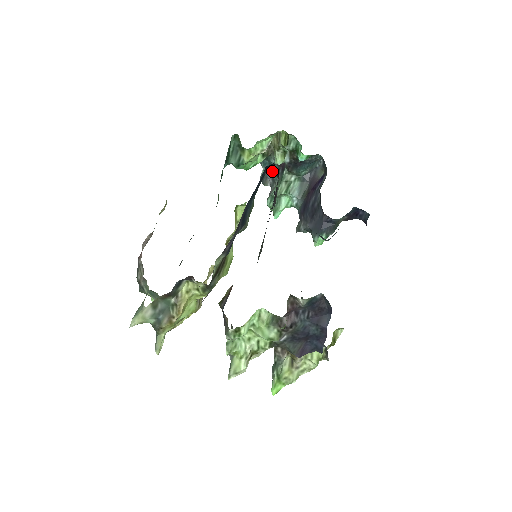
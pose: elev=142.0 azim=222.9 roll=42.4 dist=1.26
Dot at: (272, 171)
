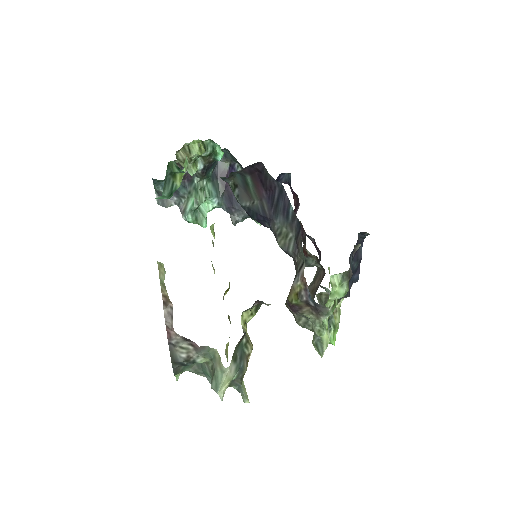
Dot at: (229, 176)
